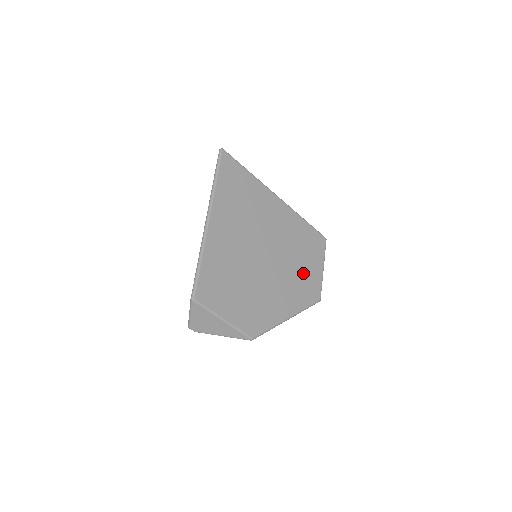
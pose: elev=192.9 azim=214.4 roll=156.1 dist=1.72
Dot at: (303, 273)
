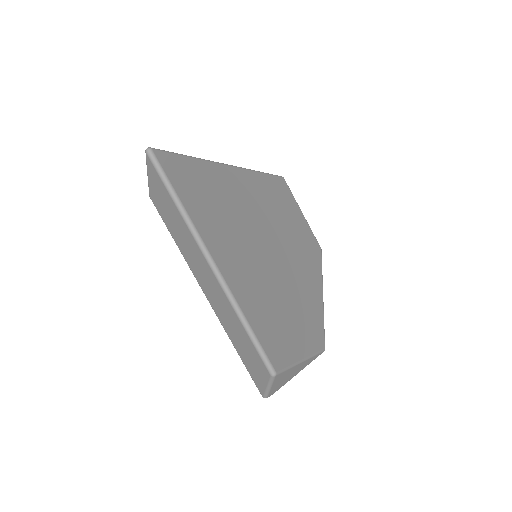
Dot at: (299, 235)
